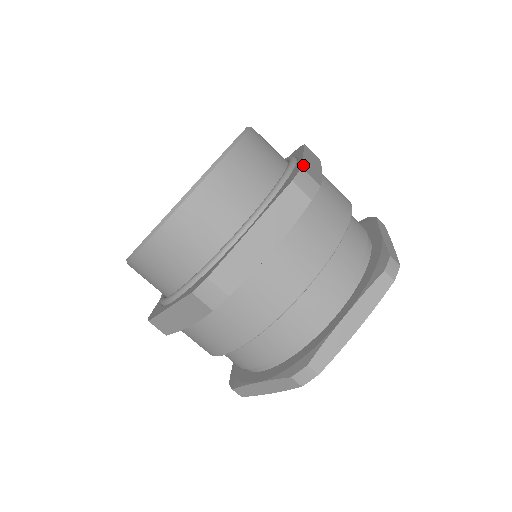
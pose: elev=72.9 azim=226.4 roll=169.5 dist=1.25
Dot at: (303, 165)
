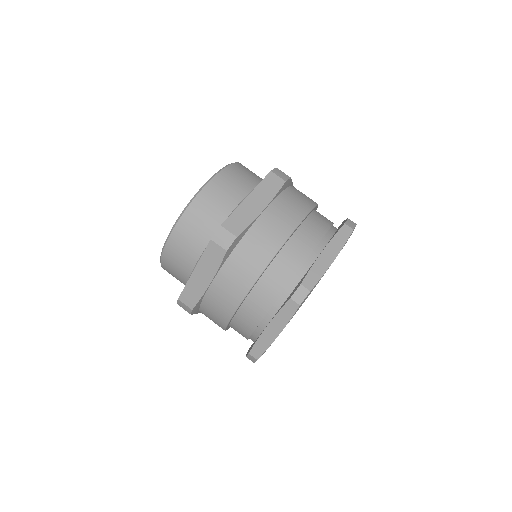
Dot at: occluded
